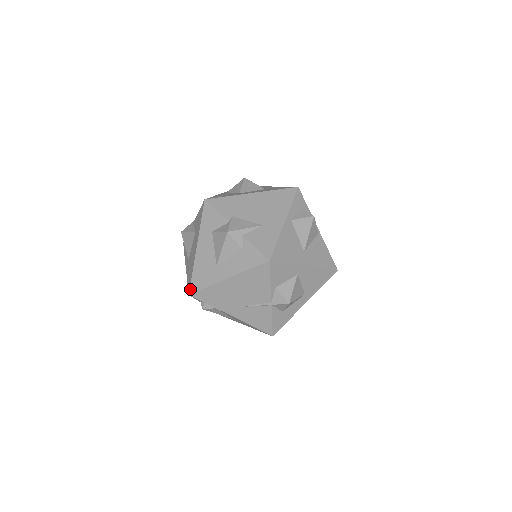
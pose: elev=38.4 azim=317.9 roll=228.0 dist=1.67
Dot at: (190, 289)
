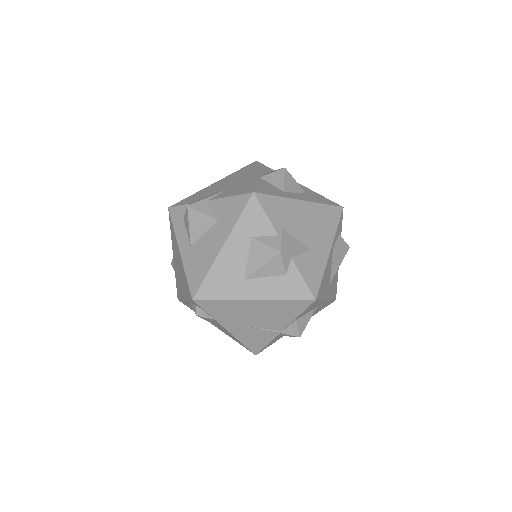
Dot at: (197, 294)
